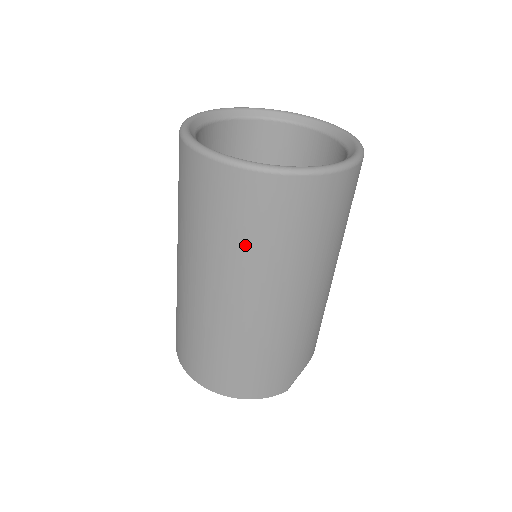
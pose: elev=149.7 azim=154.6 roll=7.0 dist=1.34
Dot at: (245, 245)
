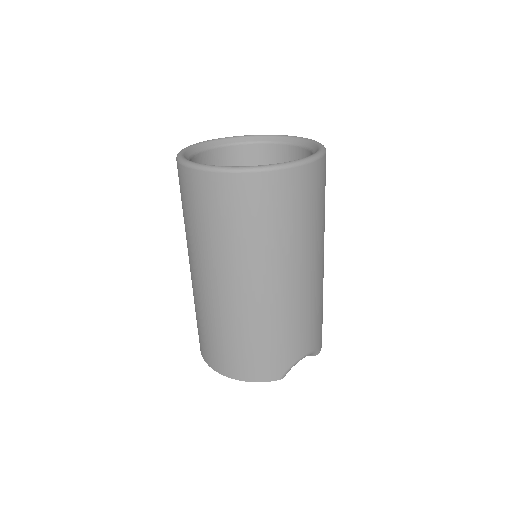
Dot at: (213, 233)
